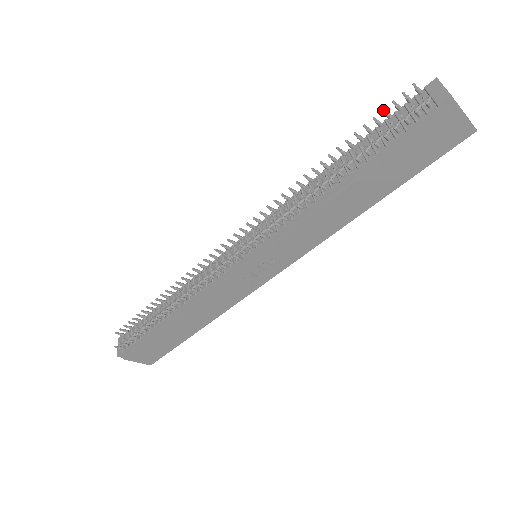
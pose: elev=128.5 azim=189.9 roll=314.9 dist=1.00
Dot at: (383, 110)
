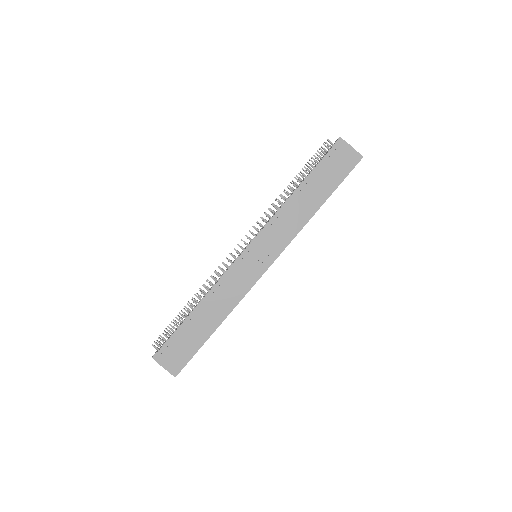
Dot at: (313, 155)
